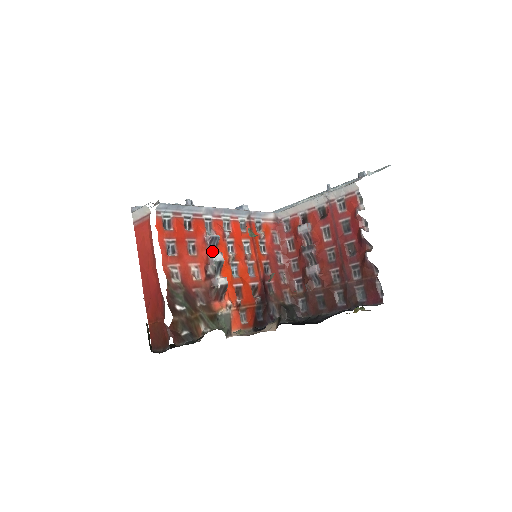
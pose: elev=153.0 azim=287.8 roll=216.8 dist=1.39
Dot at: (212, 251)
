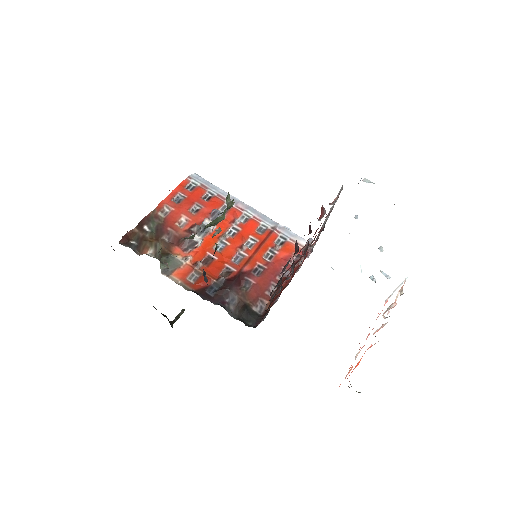
Dot at: occluded
